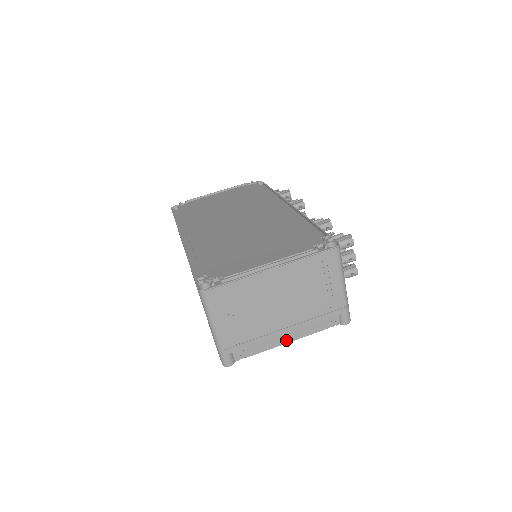
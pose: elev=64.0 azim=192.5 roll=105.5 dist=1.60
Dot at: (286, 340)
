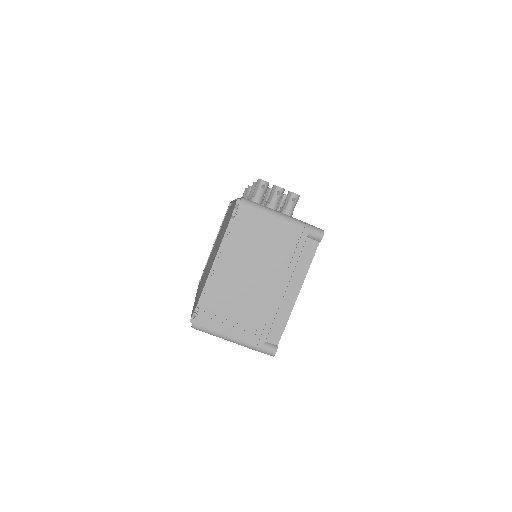
Dot at: (294, 295)
